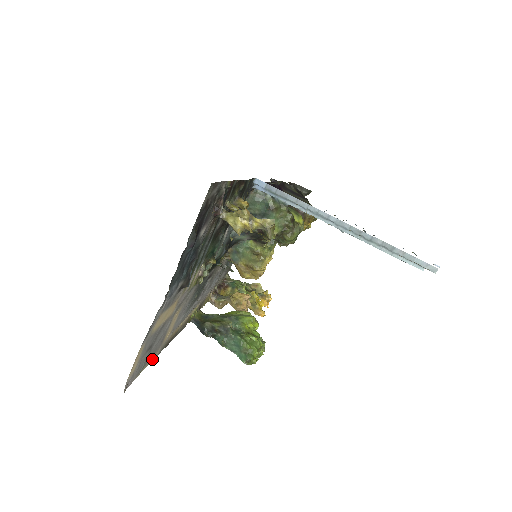
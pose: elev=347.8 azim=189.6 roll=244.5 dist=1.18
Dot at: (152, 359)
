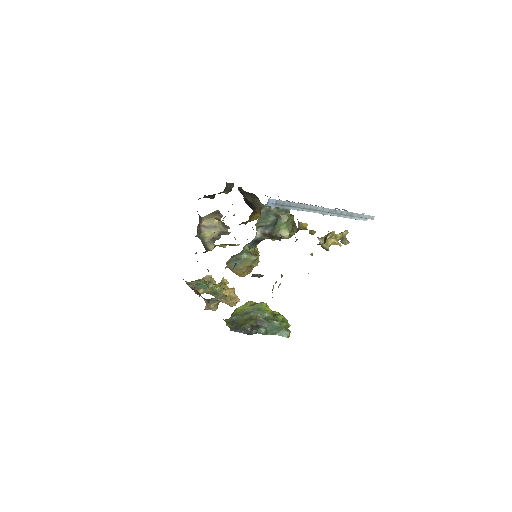
Dot at: occluded
